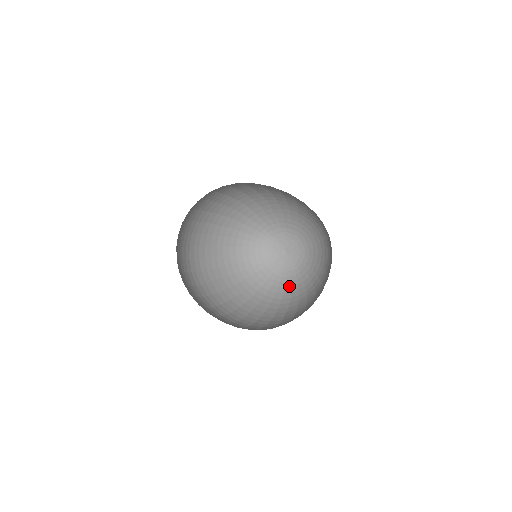
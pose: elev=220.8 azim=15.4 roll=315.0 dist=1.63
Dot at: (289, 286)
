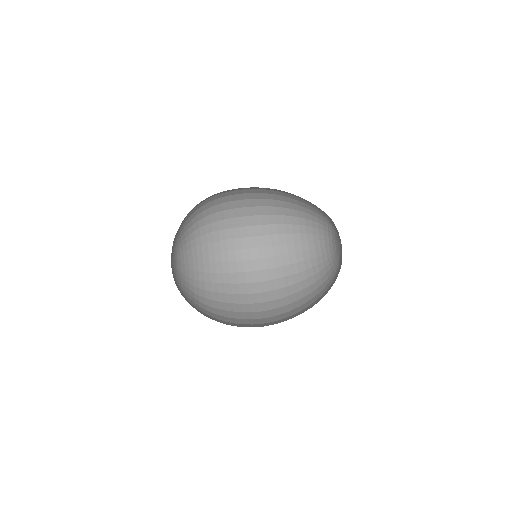
Dot at: (332, 283)
